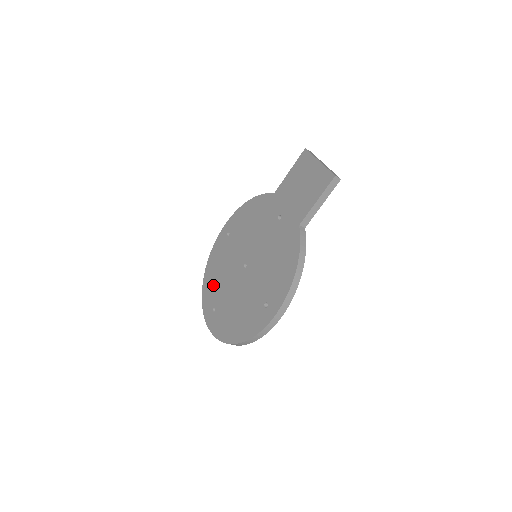
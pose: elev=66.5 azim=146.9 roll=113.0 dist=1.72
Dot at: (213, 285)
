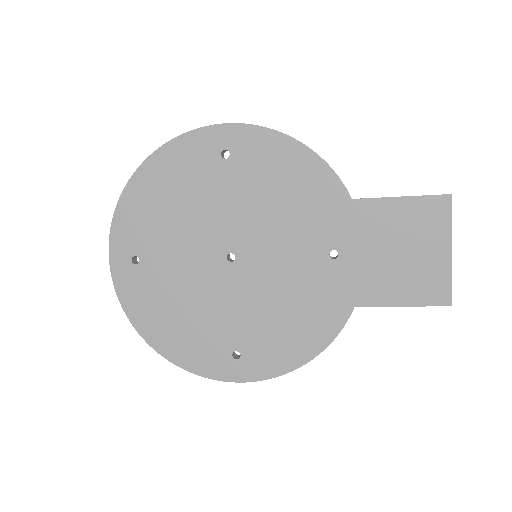
Dot at: (151, 215)
